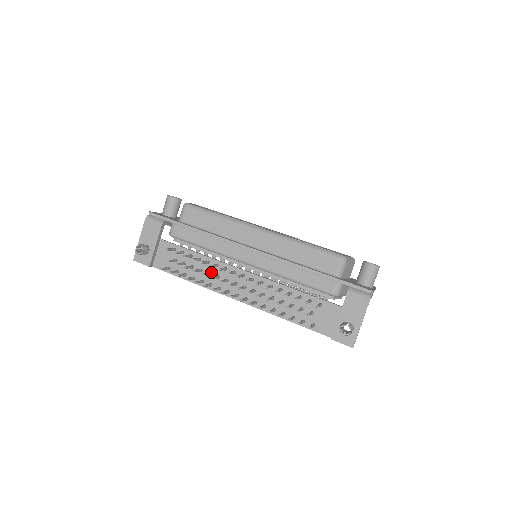
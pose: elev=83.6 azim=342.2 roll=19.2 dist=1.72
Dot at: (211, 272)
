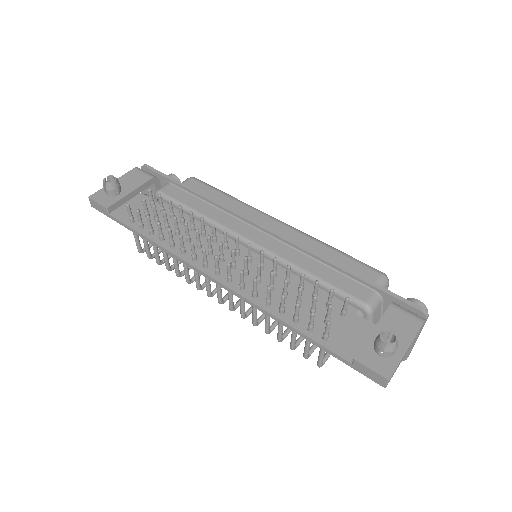
Dot at: (191, 239)
